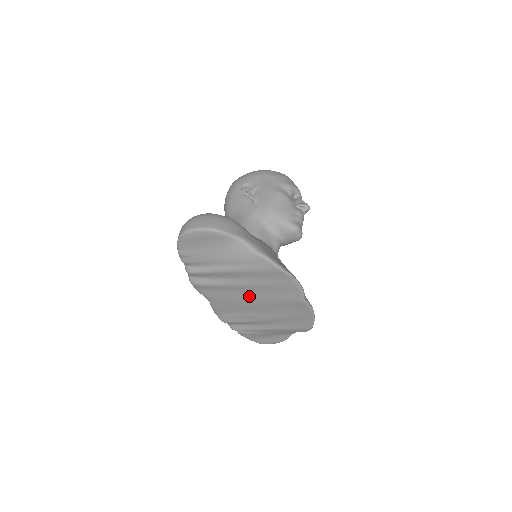
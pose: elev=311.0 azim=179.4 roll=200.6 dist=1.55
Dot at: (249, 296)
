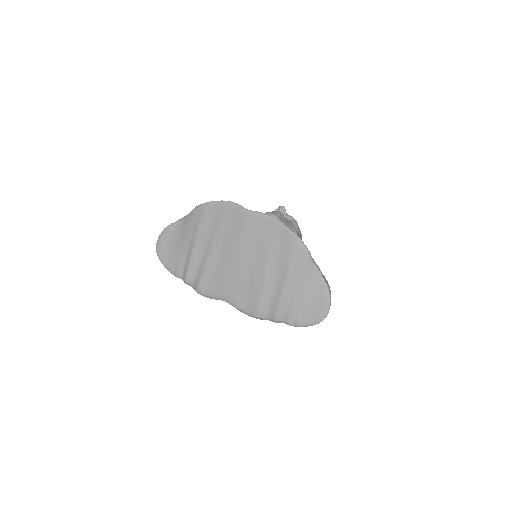
Dot at: (227, 256)
